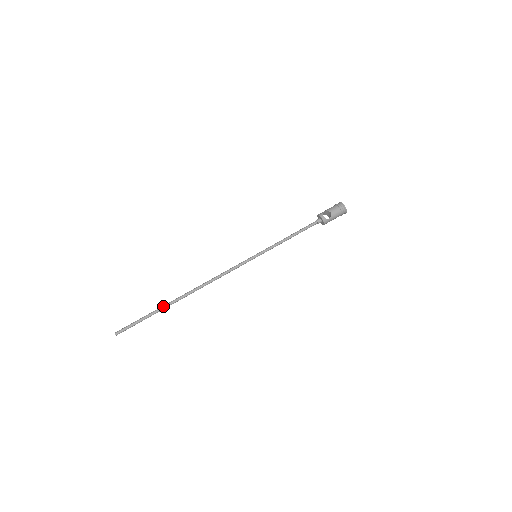
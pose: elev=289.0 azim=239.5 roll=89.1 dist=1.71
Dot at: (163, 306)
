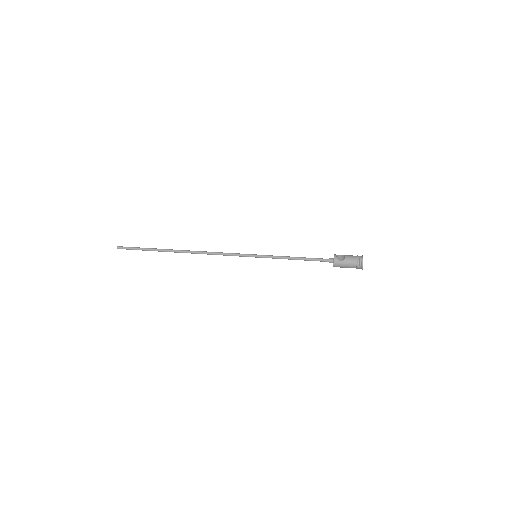
Dot at: occluded
